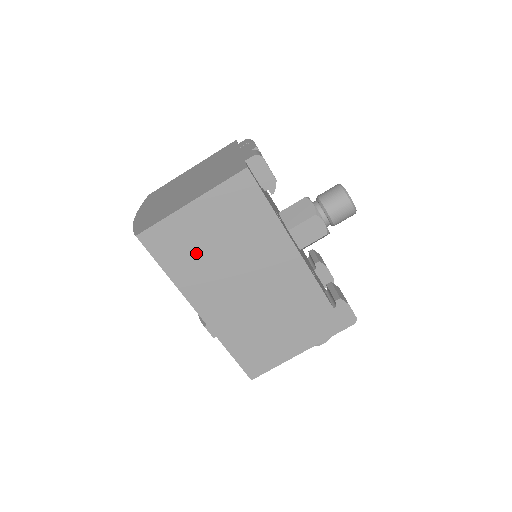
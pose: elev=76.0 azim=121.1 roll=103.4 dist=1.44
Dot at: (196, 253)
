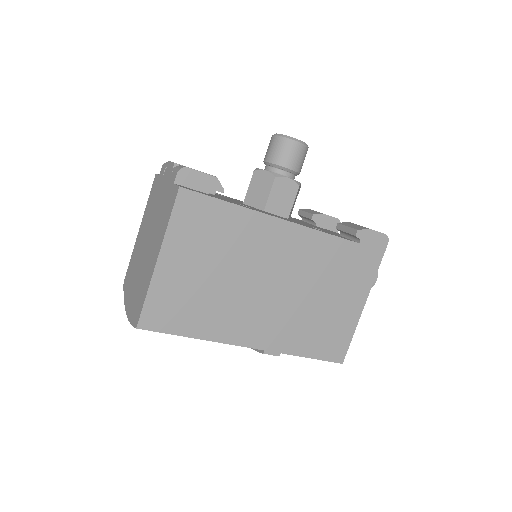
Dot at: (201, 298)
